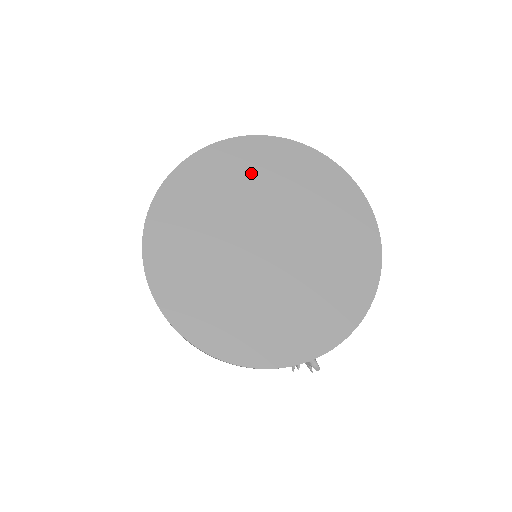
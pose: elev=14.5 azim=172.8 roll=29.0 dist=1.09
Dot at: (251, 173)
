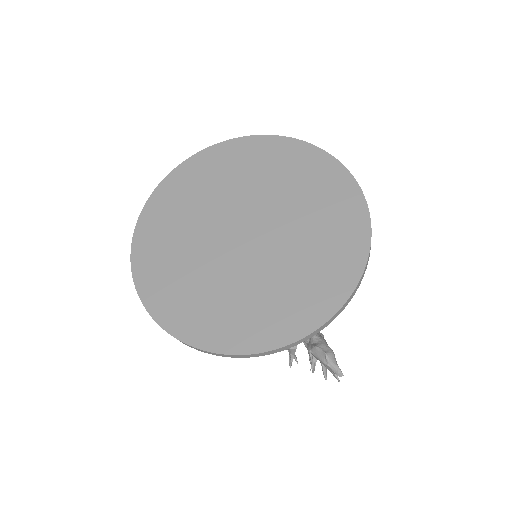
Dot at: (232, 171)
